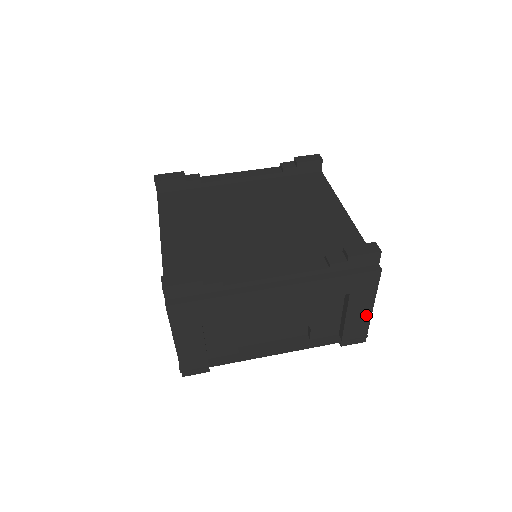
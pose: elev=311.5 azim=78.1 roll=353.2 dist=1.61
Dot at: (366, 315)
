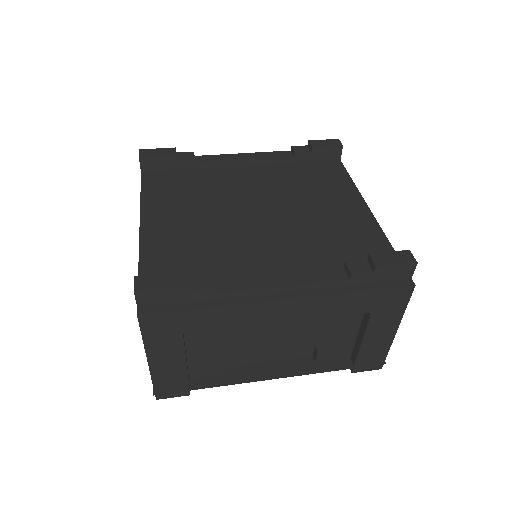
Dot at: (387, 338)
